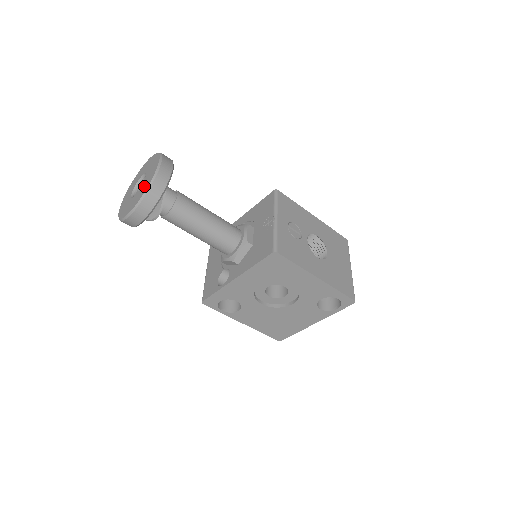
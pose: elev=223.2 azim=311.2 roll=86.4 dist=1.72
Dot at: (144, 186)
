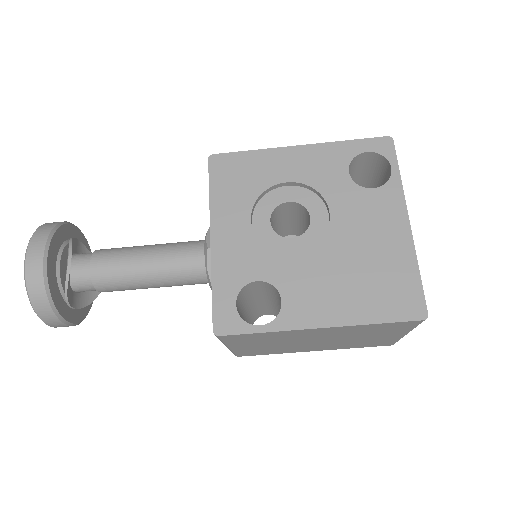
Dot at: occluded
